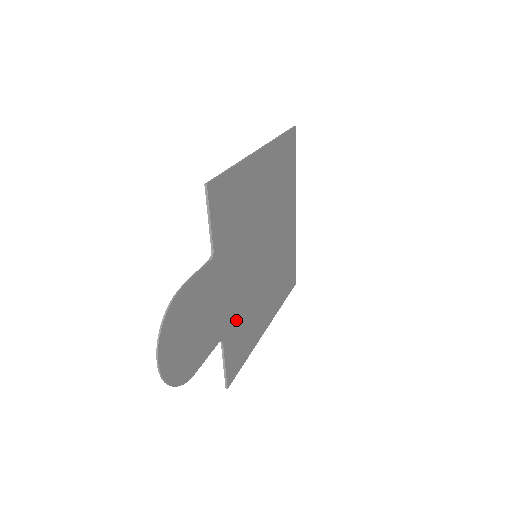
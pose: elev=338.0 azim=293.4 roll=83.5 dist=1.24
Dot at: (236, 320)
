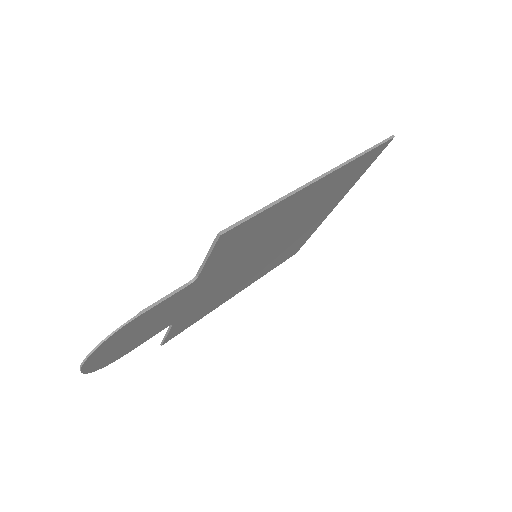
Dot at: (199, 305)
